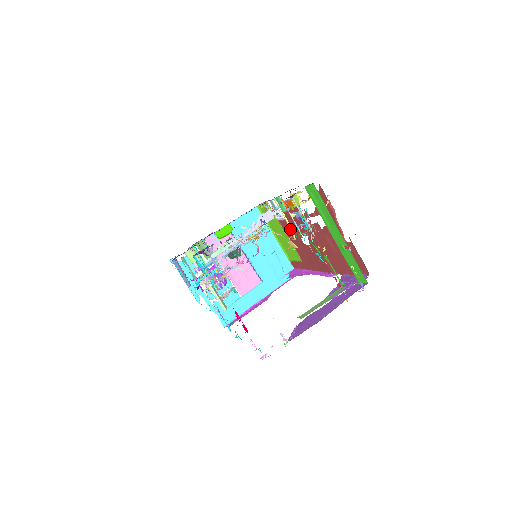
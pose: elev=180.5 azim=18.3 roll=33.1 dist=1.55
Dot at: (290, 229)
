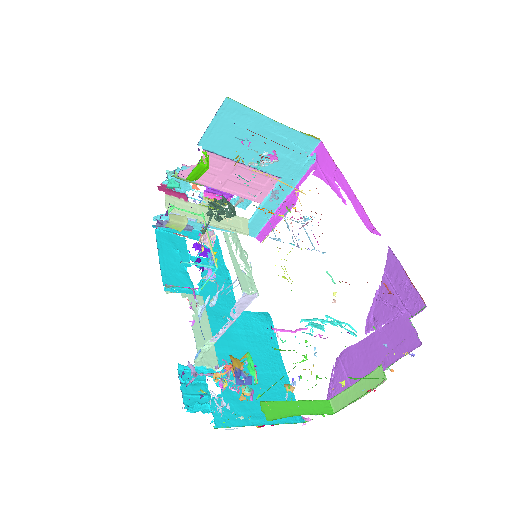
Dot at: occluded
